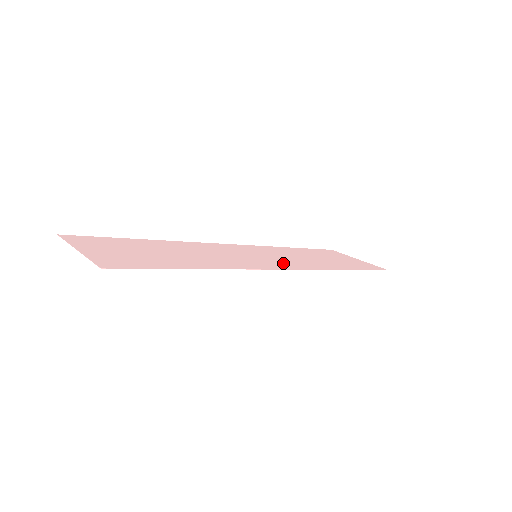
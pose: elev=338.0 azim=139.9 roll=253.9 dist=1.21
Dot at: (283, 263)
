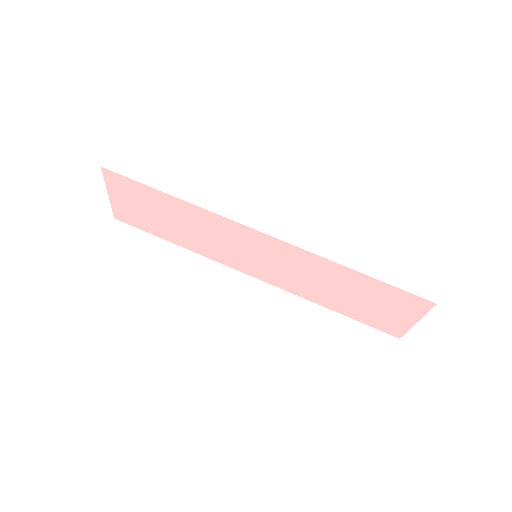
Dot at: (272, 249)
